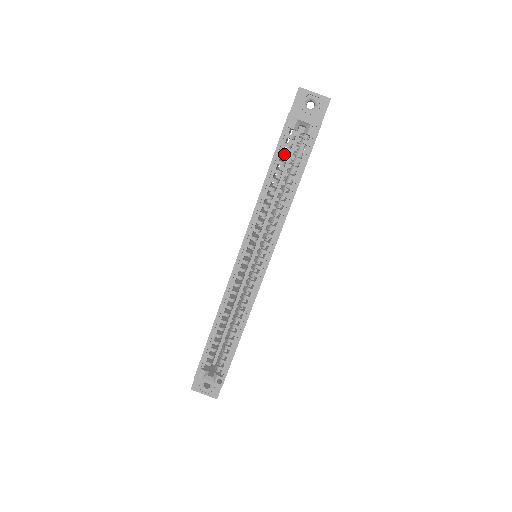
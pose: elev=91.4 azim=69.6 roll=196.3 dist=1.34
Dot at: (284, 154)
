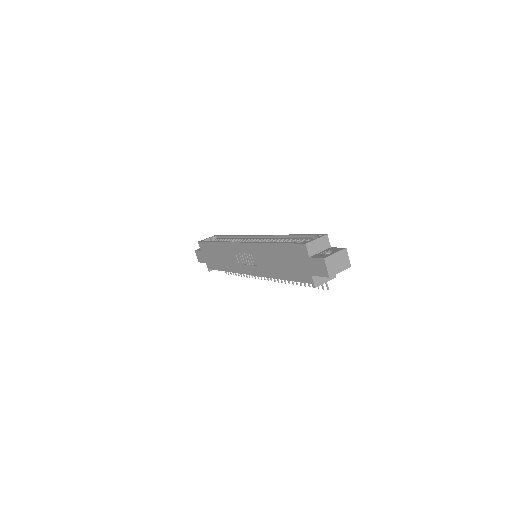
Dot at: occluded
